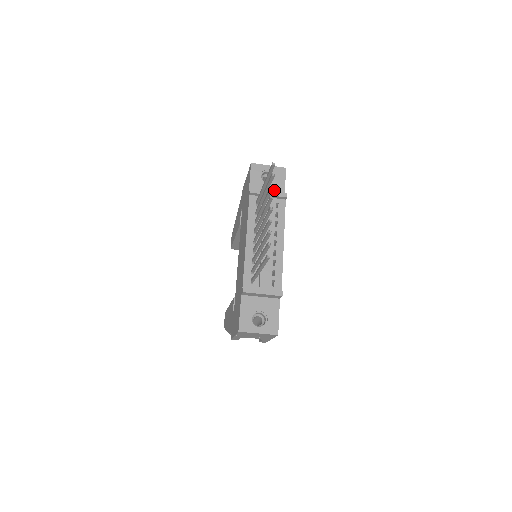
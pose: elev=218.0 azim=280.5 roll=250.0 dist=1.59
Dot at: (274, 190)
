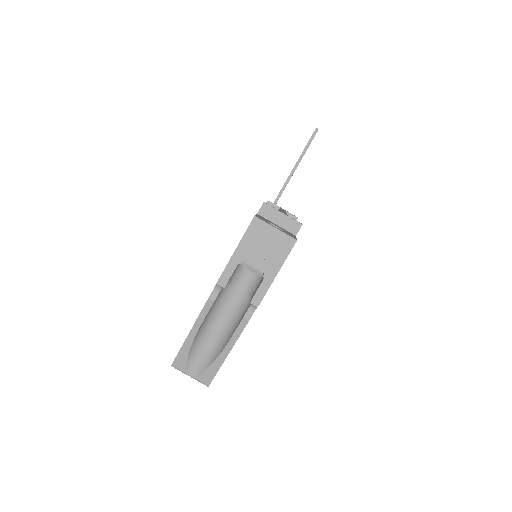
Dot at: occluded
